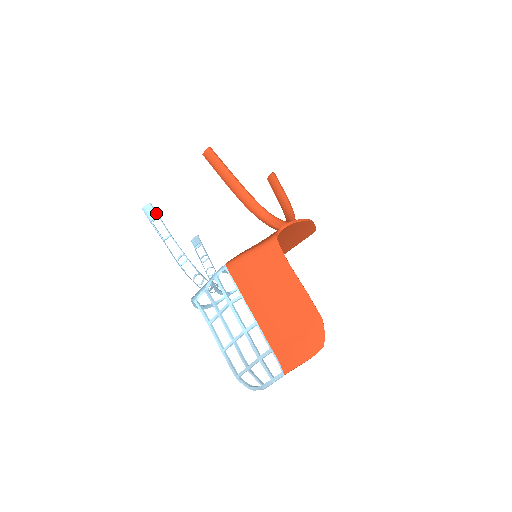
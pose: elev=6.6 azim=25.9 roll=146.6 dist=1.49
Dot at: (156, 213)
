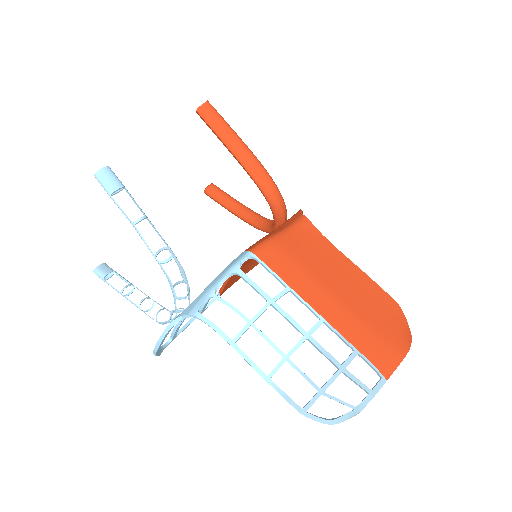
Dot at: (120, 181)
